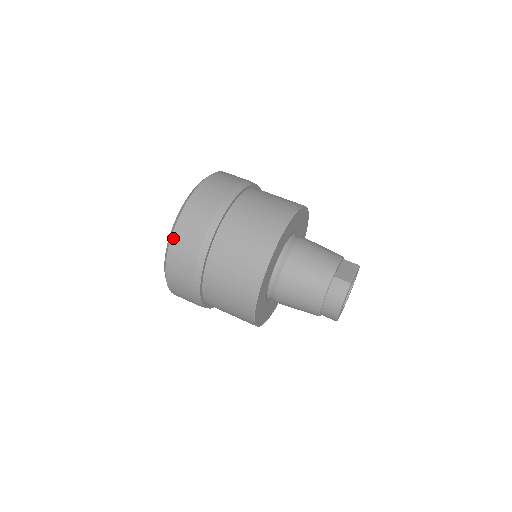
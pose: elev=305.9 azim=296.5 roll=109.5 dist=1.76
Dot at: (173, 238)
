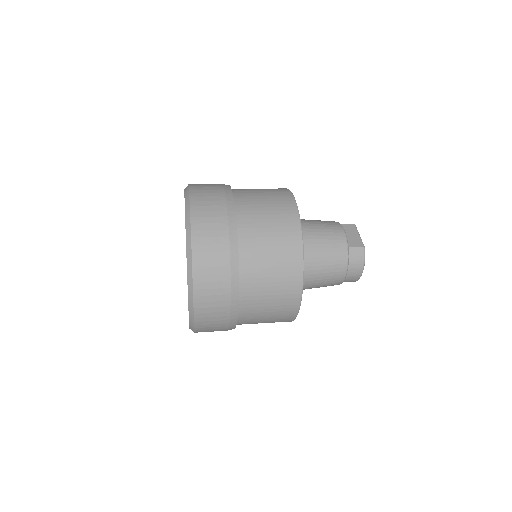
Dot at: (195, 287)
